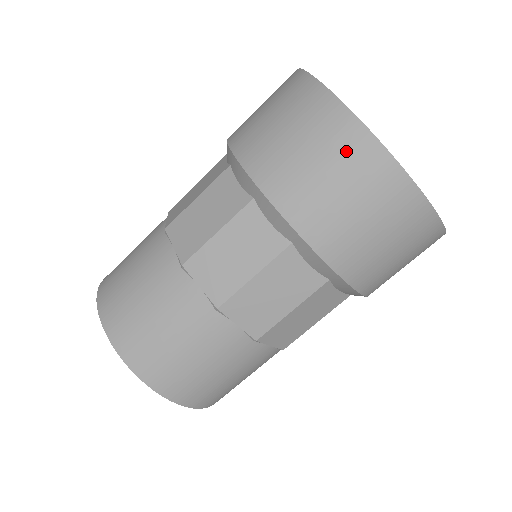
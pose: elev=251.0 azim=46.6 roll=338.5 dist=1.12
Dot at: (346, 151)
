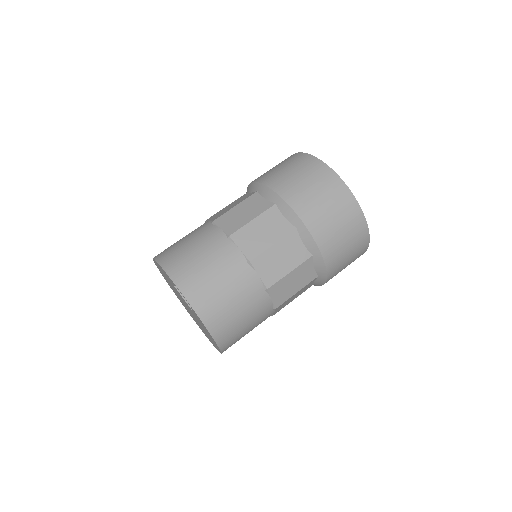
Dot at: occluded
